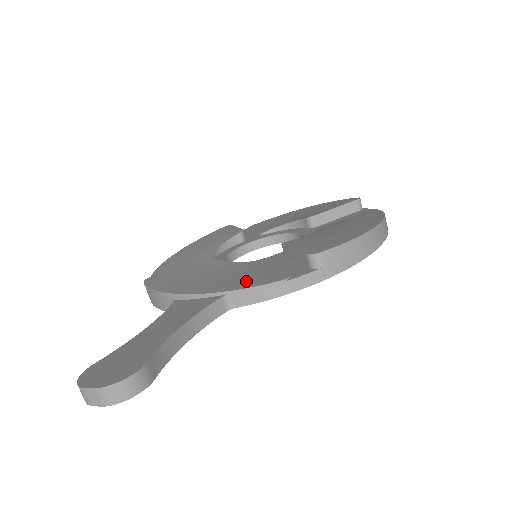
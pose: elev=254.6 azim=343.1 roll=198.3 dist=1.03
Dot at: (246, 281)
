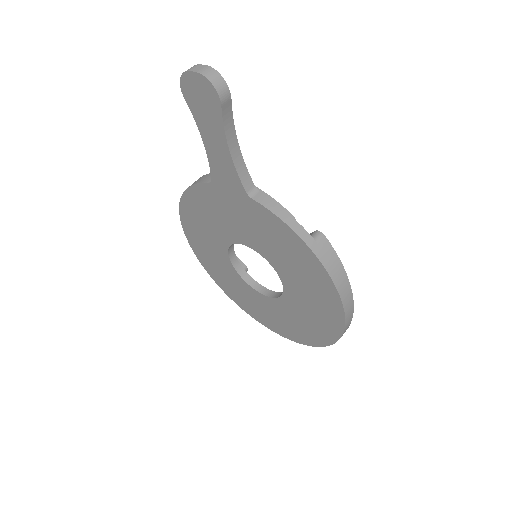
Dot at: occluded
